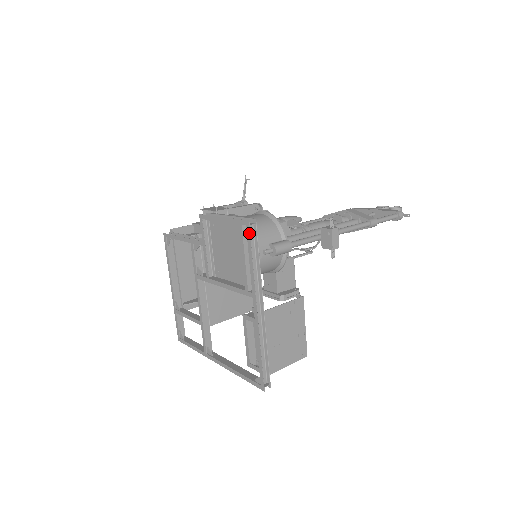
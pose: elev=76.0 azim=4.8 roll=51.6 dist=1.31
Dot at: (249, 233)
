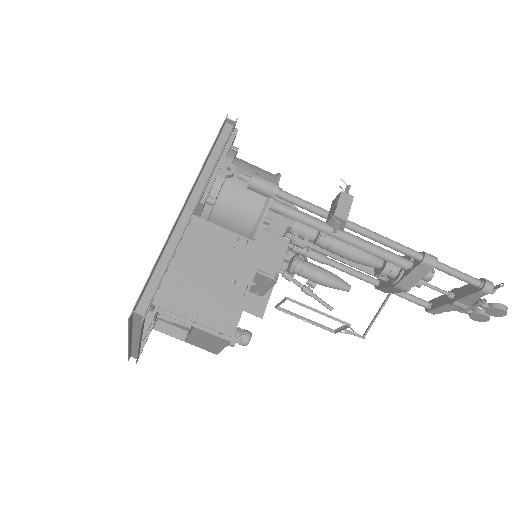
Dot at: (222, 125)
